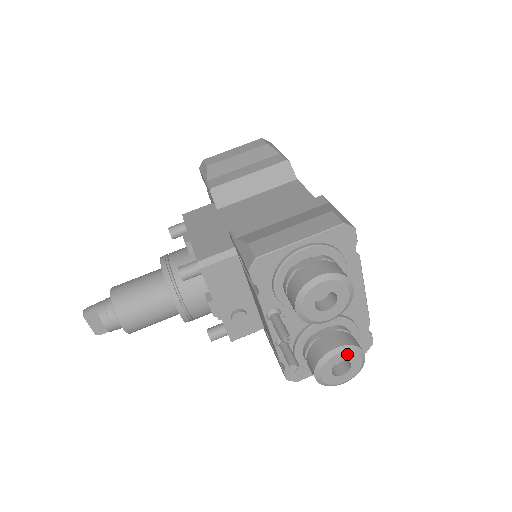
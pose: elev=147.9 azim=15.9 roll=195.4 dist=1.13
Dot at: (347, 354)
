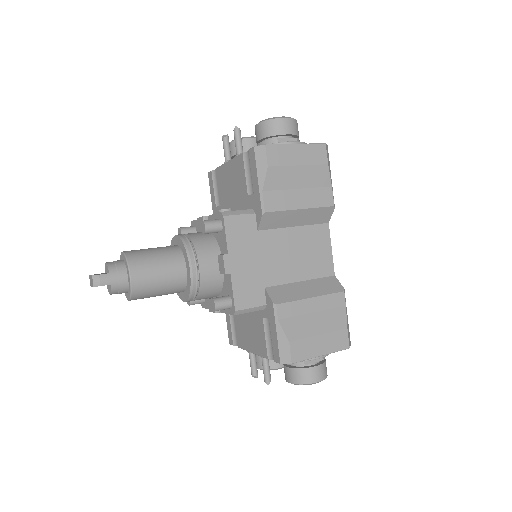
Dot at: occluded
